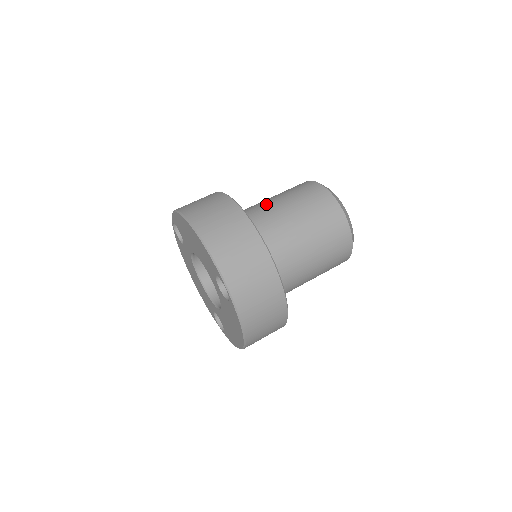
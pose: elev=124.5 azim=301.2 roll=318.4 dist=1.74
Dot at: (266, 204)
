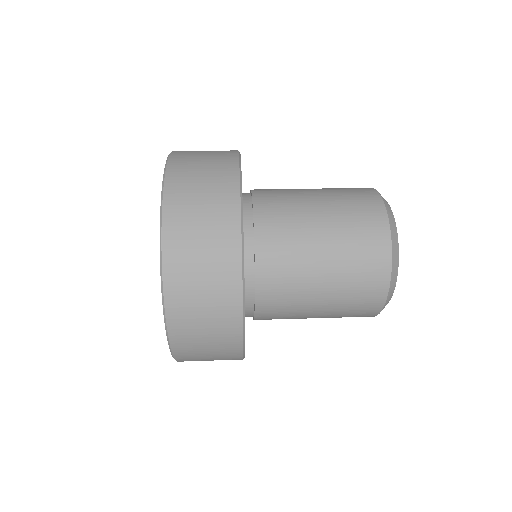
Dot at: occluded
